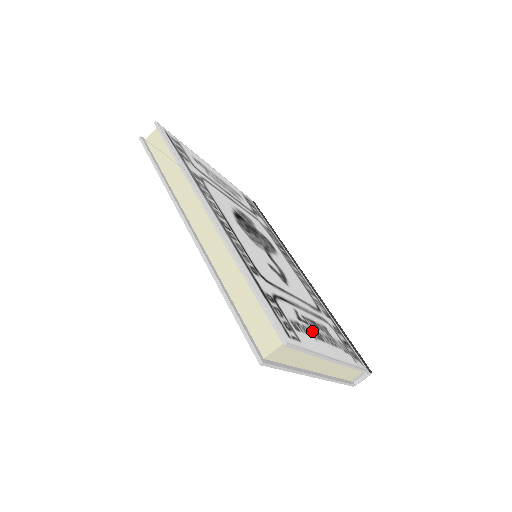
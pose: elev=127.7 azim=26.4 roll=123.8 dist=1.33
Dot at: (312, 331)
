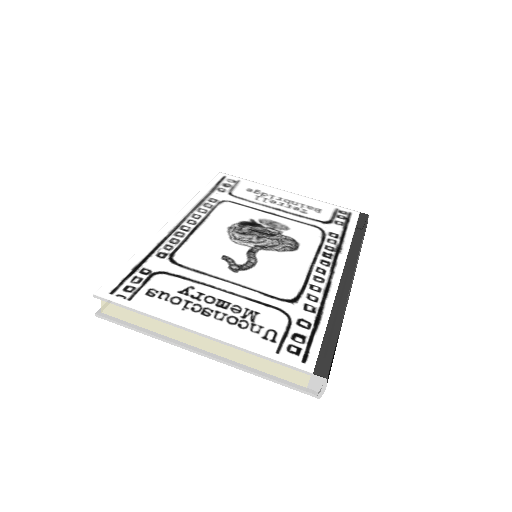
Dot at: (193, 304)
